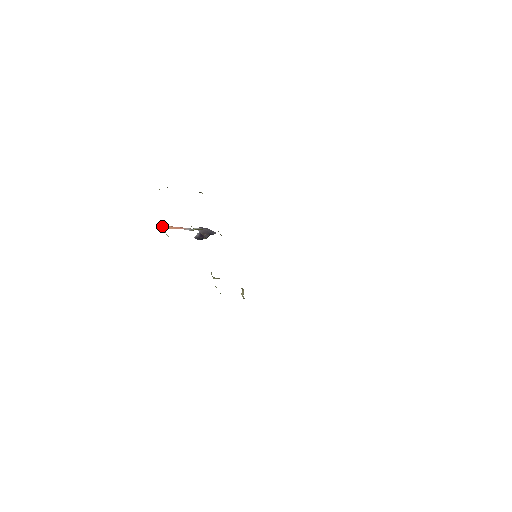
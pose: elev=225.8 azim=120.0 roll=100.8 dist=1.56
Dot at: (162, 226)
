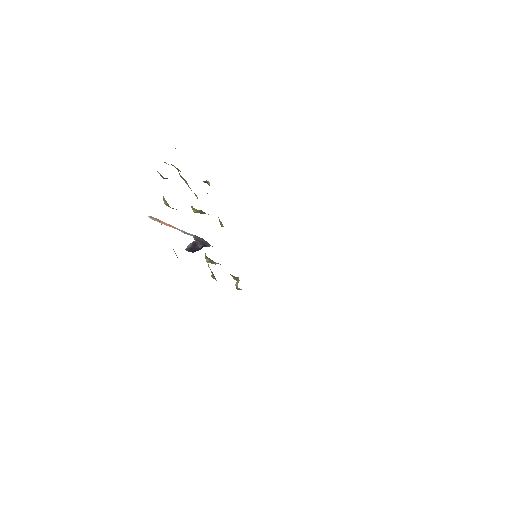
Dot at: (155, 218)
